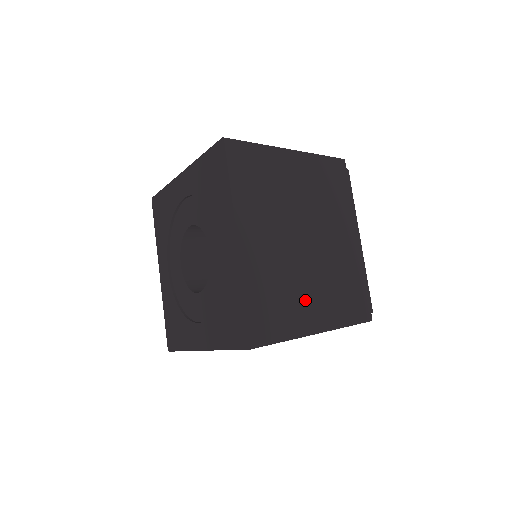
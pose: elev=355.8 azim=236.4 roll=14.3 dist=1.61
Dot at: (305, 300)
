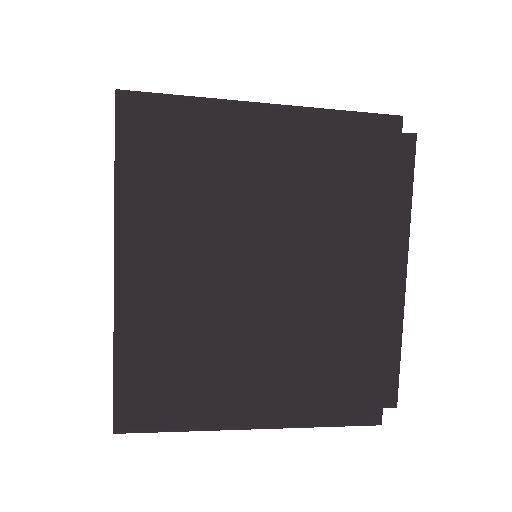
Dot at: occluded
